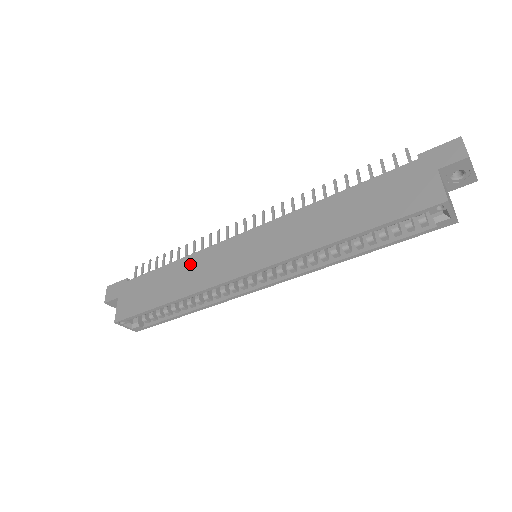
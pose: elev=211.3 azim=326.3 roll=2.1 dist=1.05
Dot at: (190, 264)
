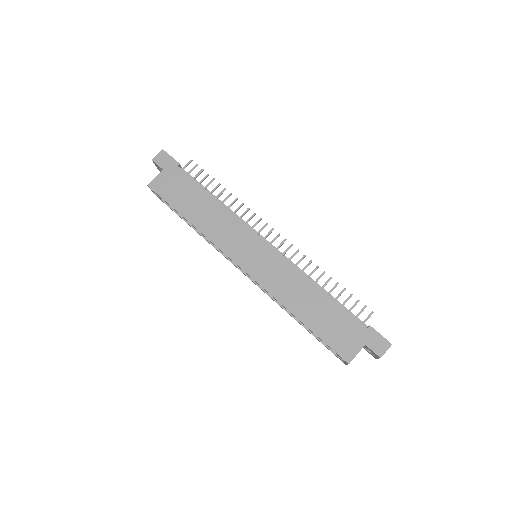
Dot at: (221, 214)
